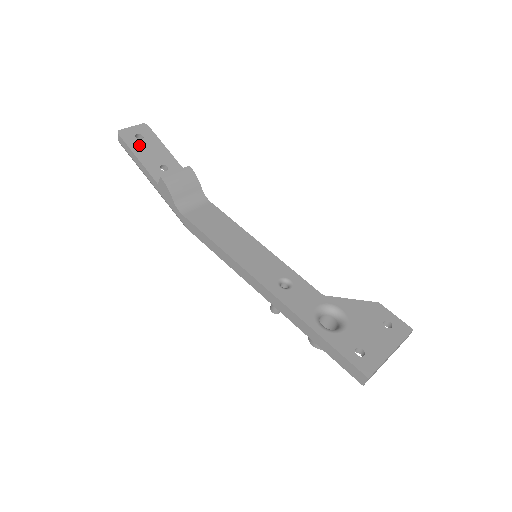
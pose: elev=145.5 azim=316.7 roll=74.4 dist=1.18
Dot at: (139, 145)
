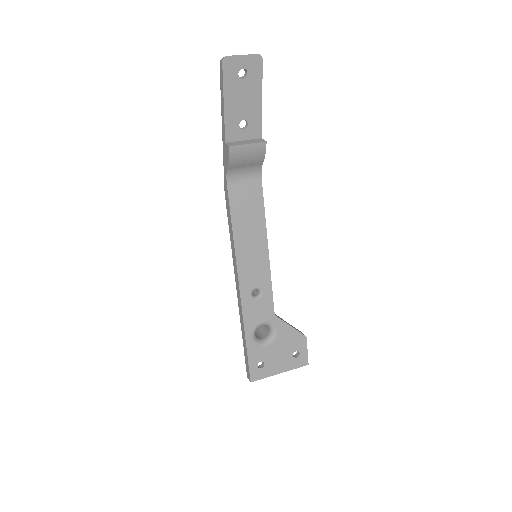
Dot at: (236, 86)
